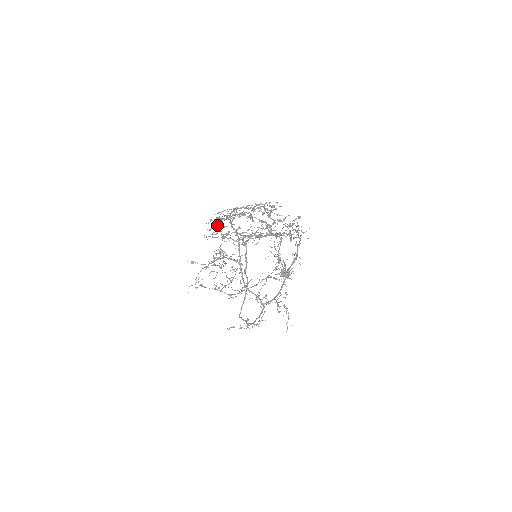
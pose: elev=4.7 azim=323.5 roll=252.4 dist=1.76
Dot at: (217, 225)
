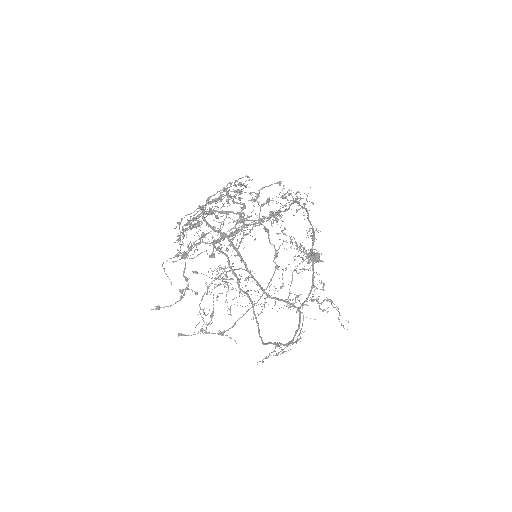
Dot at: occluded
